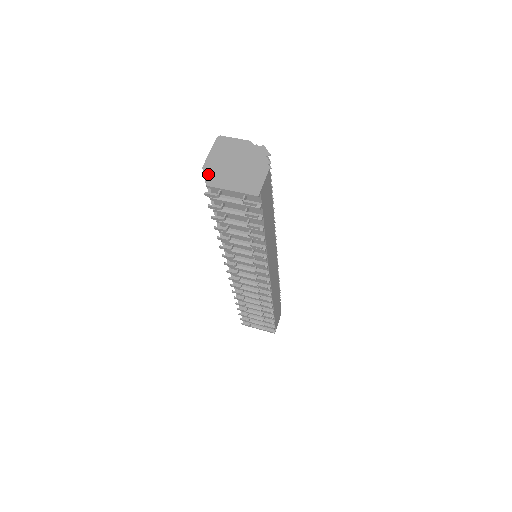
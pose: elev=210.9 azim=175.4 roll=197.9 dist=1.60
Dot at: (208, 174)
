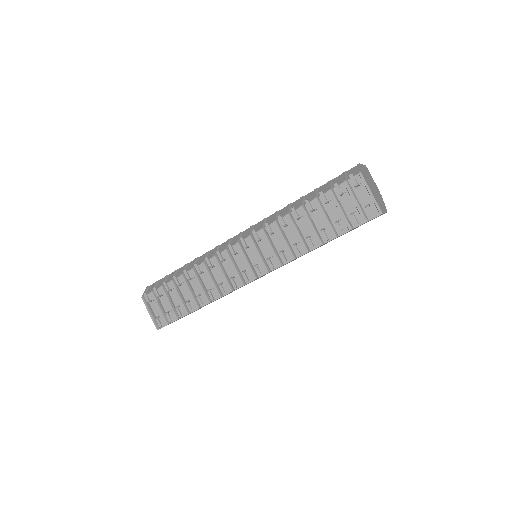
Dot at: (362, 170)
